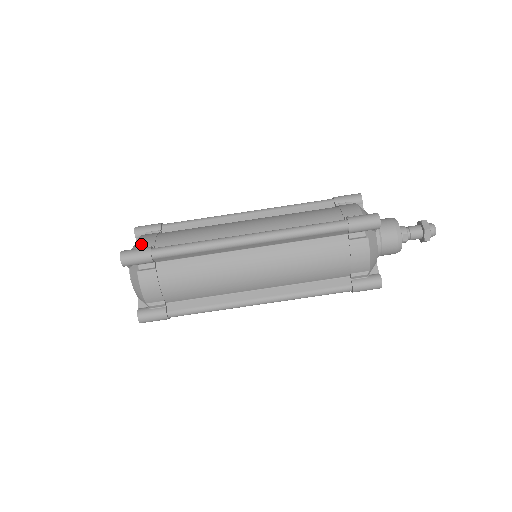
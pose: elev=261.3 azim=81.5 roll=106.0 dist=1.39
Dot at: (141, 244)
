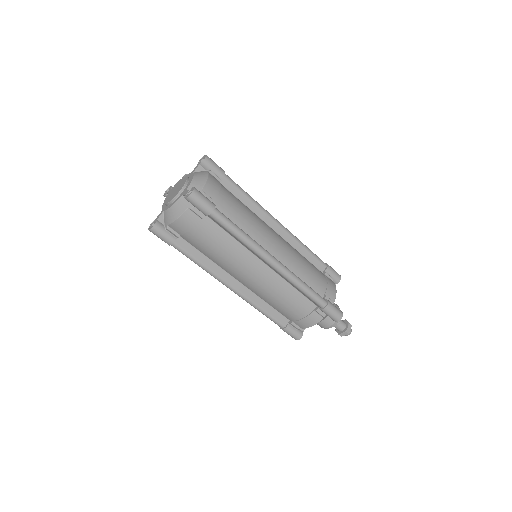
Dot at: (207, 189)
